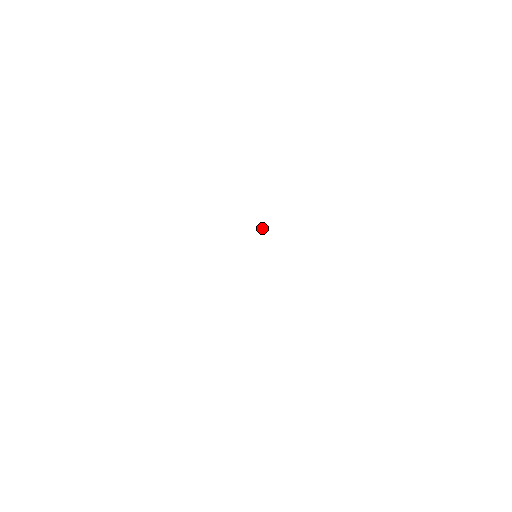
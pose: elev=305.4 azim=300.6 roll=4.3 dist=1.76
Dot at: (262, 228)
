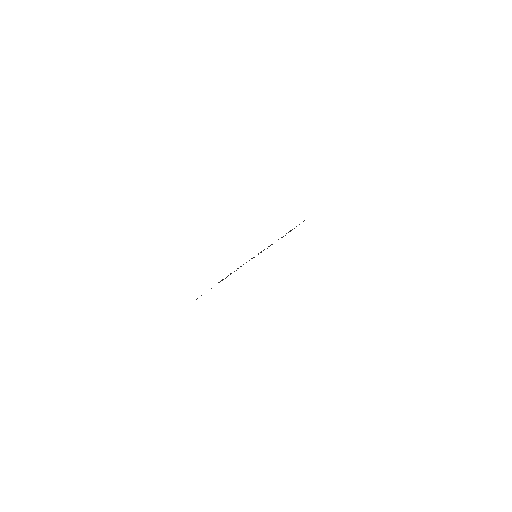
Dot at: occluded
